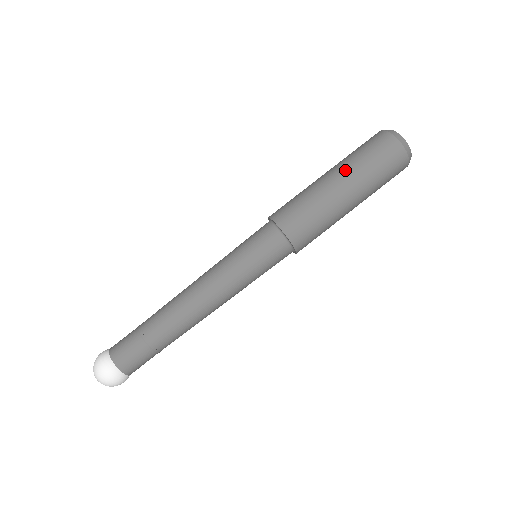
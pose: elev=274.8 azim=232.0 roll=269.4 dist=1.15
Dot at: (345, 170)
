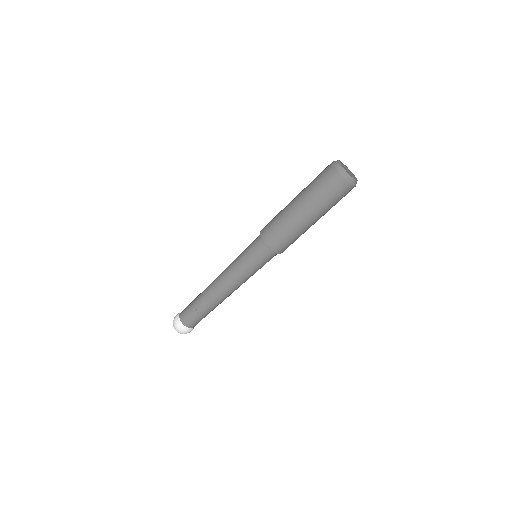
Dot at: (320, 214)
